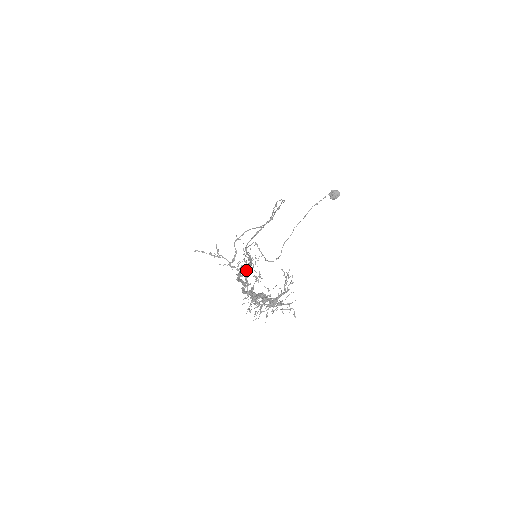
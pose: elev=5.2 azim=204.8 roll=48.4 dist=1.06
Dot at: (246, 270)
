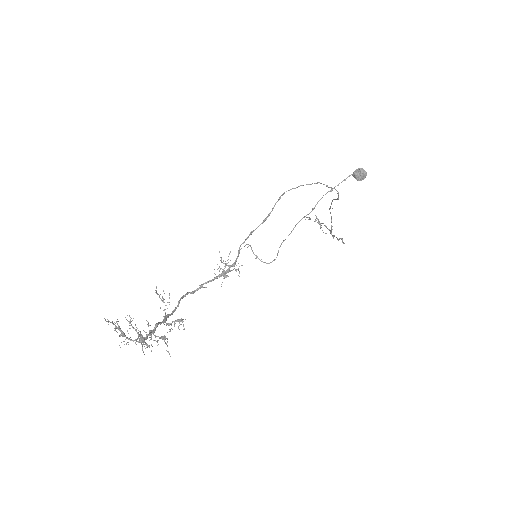
Dot at: occluded
